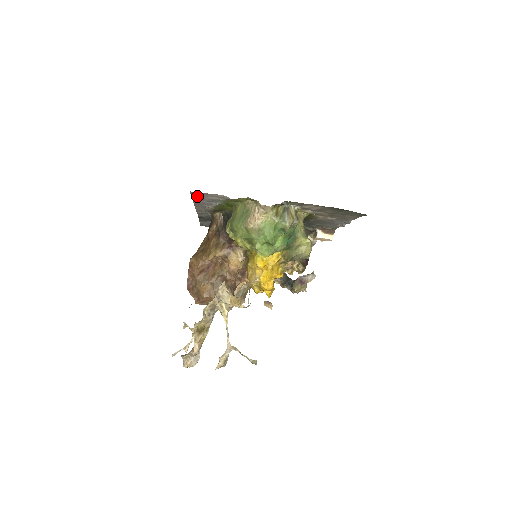
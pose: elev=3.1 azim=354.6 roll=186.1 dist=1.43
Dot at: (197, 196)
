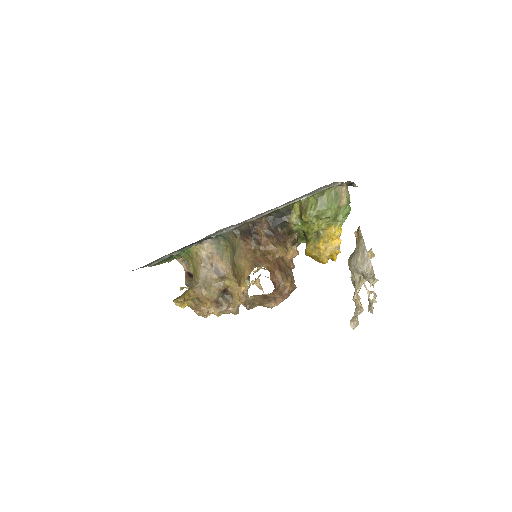
Dot at: (315, 190)
